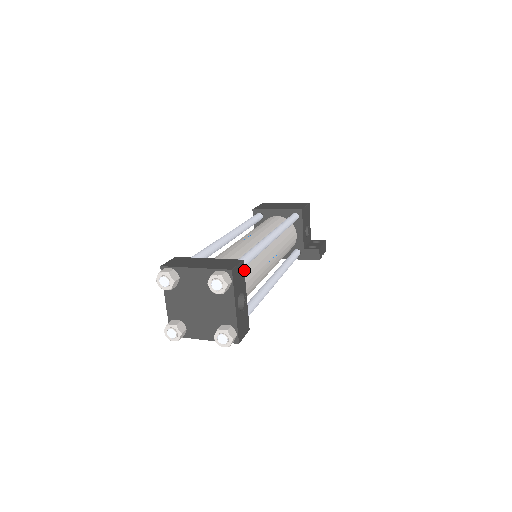
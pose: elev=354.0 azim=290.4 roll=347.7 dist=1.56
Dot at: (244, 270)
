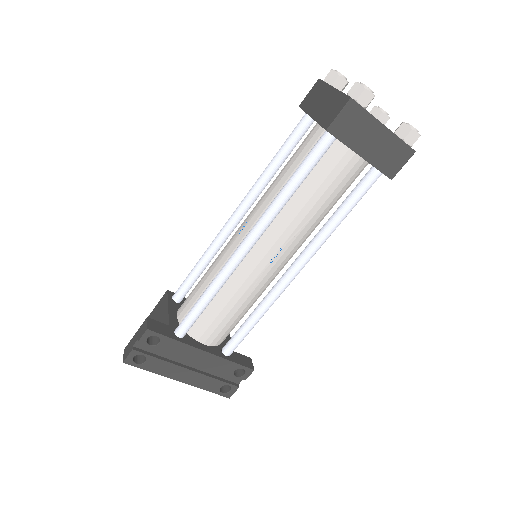
Dot at: occluded
